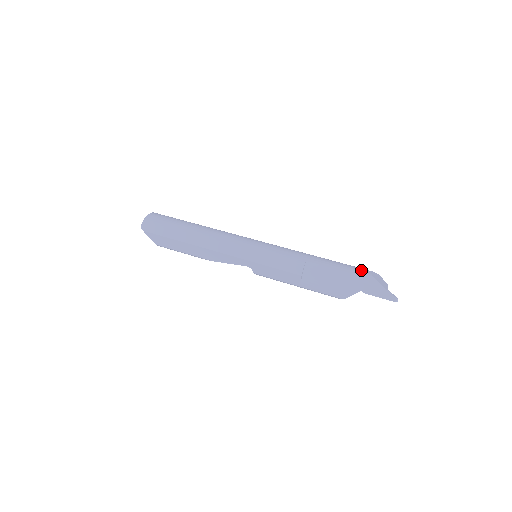
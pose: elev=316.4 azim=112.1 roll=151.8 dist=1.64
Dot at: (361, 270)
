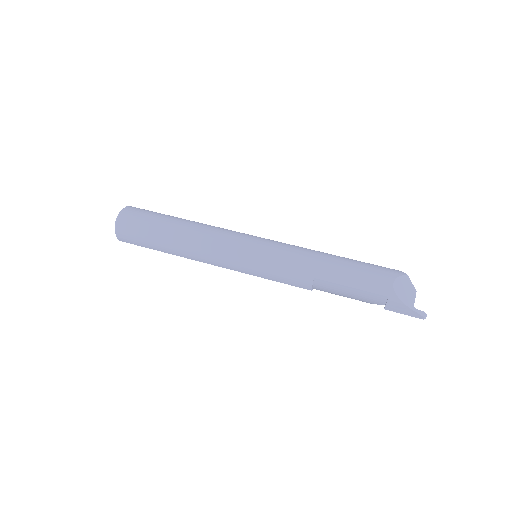
Dot at: (382, 285)
